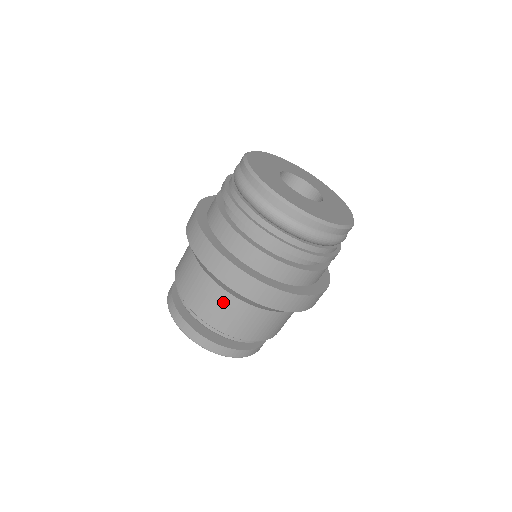
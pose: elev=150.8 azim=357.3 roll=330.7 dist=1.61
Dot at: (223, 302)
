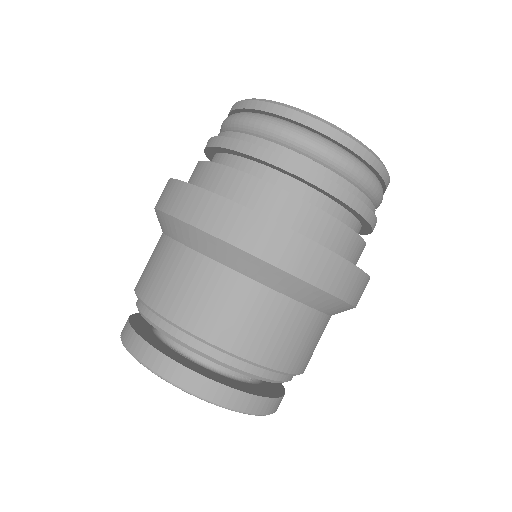
Dot at: (226, 290)
